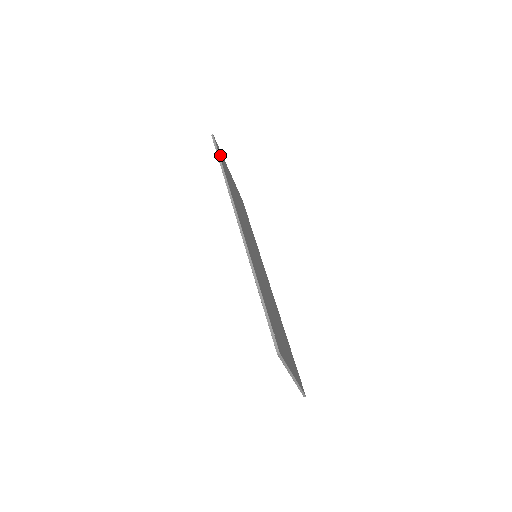
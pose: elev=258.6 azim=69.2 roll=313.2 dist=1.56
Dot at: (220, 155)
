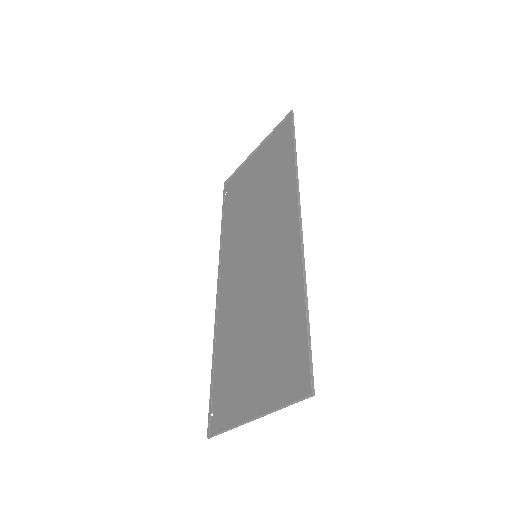
Dot at: (288, 135)
